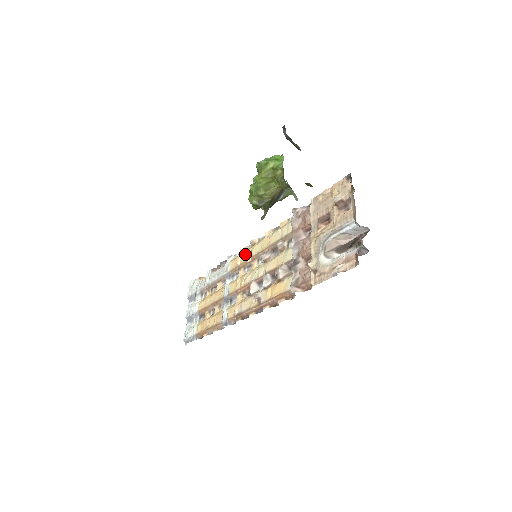
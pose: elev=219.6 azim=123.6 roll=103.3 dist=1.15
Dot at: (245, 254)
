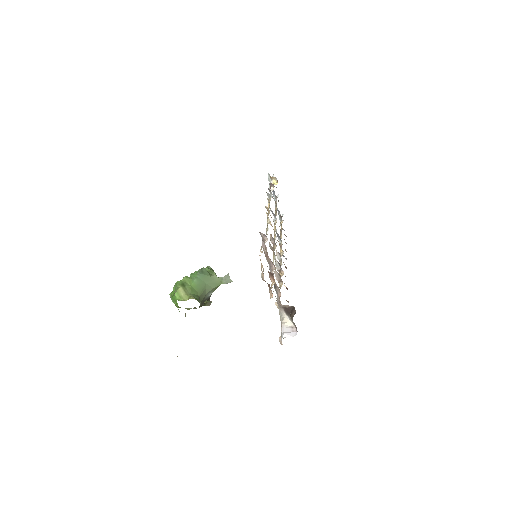
Dot at: occluded
